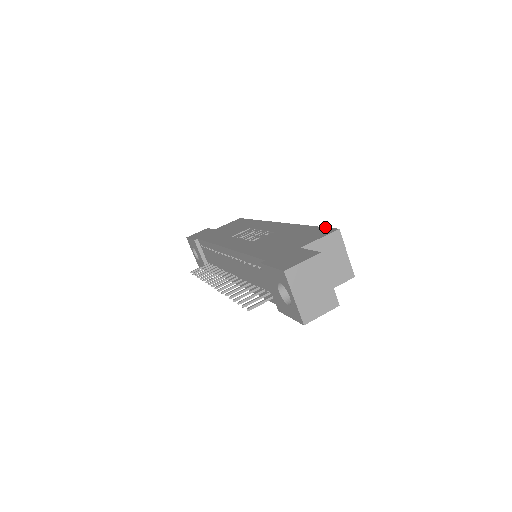
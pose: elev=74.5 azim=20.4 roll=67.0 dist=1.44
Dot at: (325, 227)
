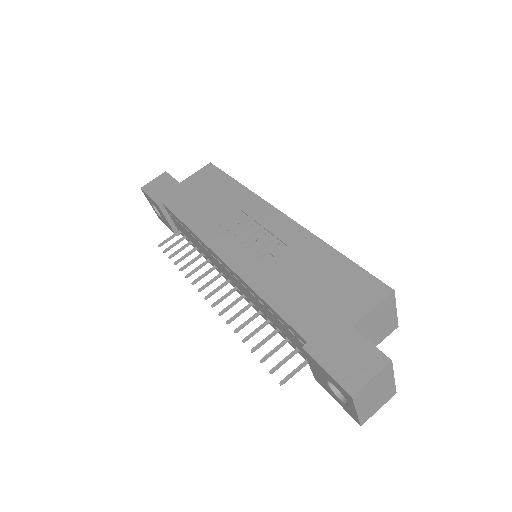
Dot at: (369, 273)
